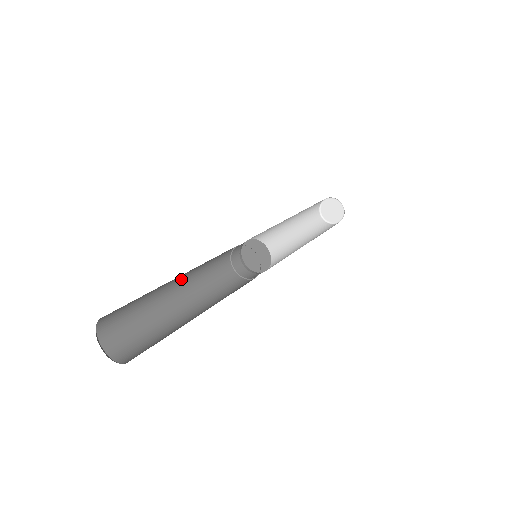
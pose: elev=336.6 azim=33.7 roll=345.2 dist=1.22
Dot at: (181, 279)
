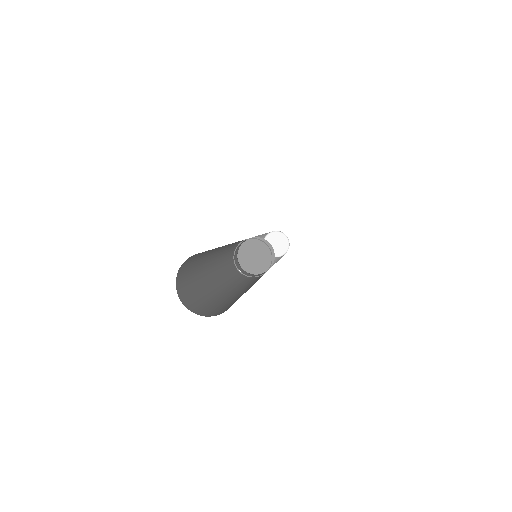
Dot at: (215, 275)
